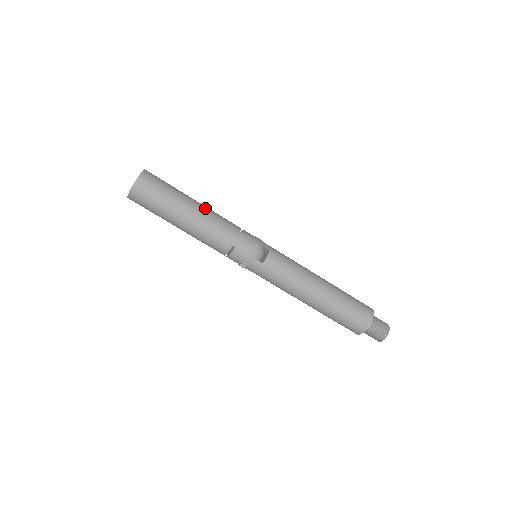
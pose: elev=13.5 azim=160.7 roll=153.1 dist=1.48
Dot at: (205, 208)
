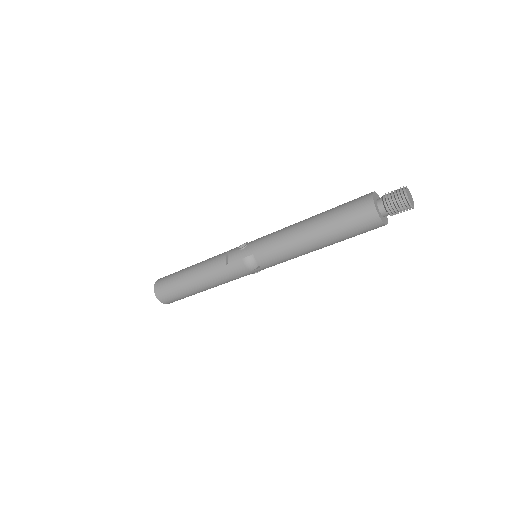
Dot at: (197, 273)
